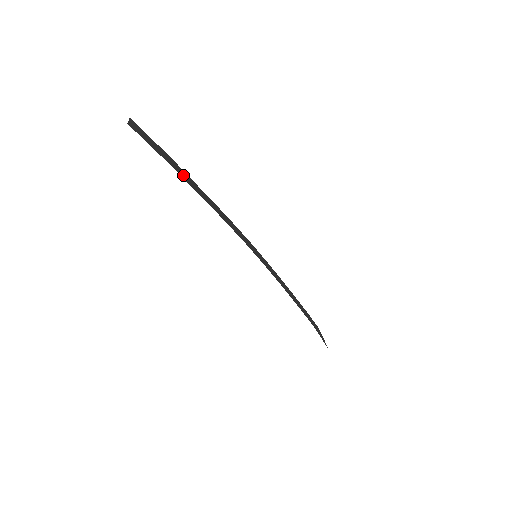
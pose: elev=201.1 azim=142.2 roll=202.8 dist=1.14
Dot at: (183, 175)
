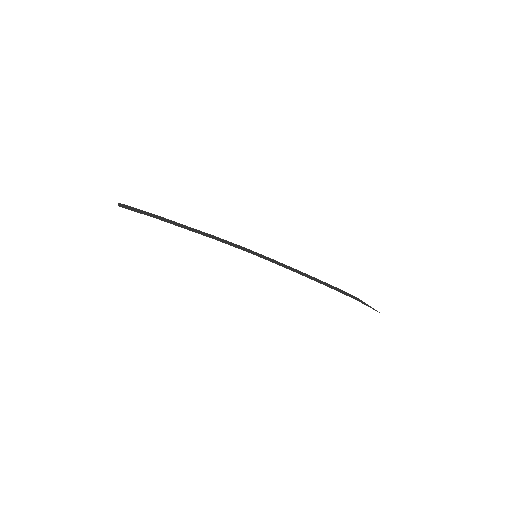
Dot at: (169, 222)
